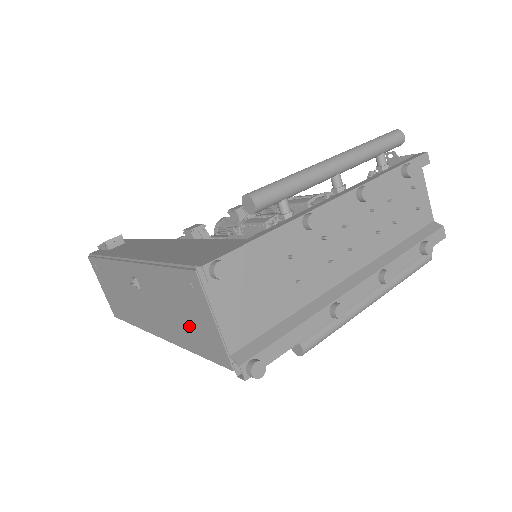
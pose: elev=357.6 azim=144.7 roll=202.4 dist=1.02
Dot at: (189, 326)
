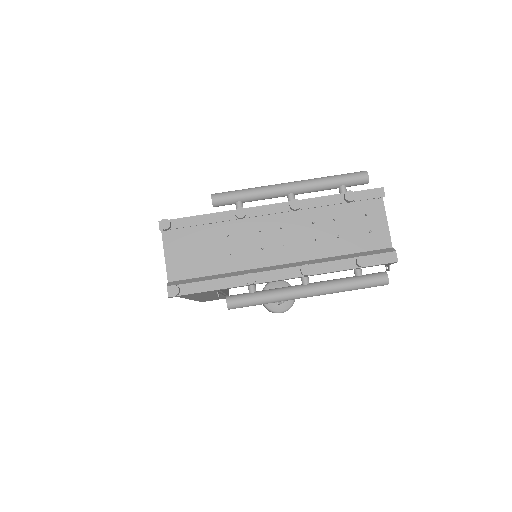
Dot at: occluded
